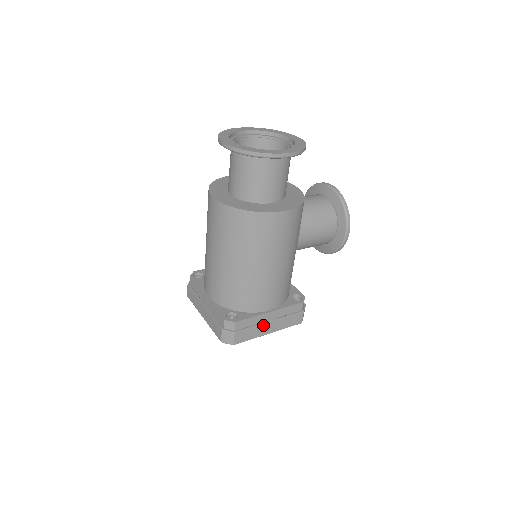
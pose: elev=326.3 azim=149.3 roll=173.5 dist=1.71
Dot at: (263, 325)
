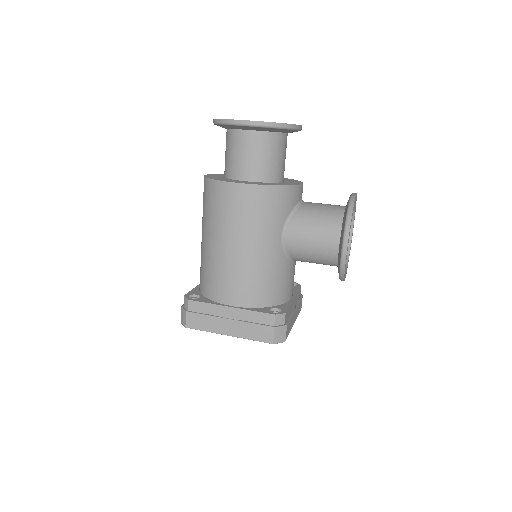
Dot at: (220, 319)
